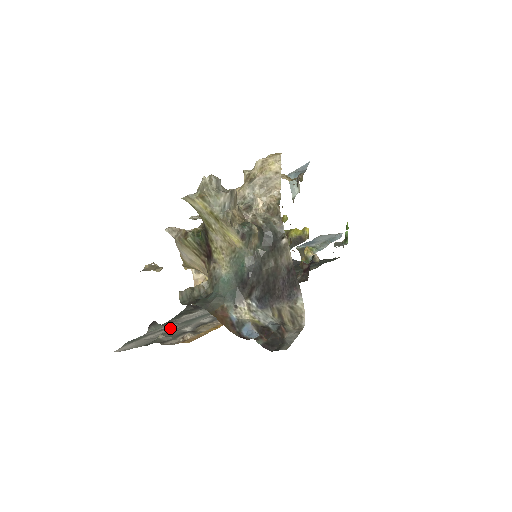
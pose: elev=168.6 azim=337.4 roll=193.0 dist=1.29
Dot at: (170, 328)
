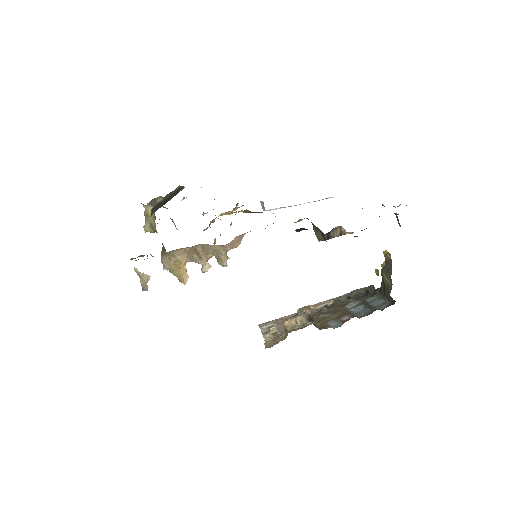
Dot at: occluded
